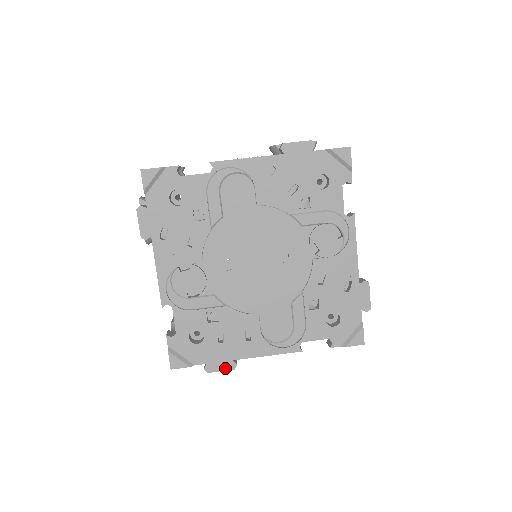
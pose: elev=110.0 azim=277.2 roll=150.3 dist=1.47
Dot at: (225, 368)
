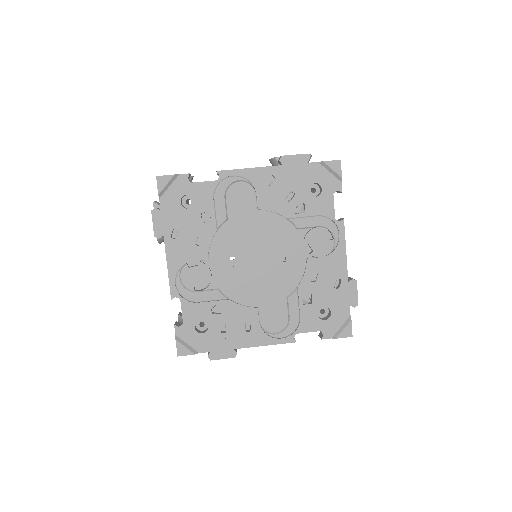
Dot at: (227, 356)
